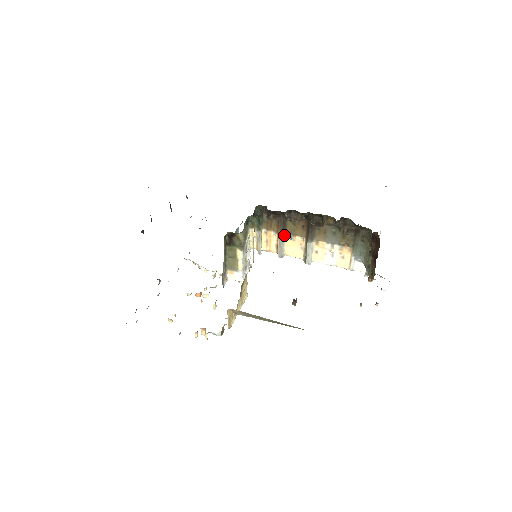
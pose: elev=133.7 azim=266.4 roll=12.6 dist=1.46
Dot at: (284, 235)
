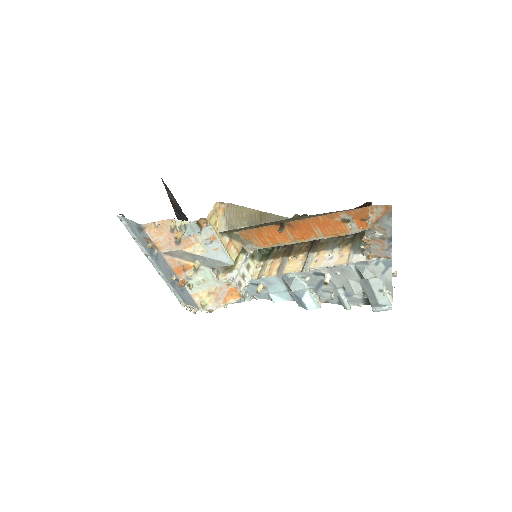
Dot at: (288, 257)
